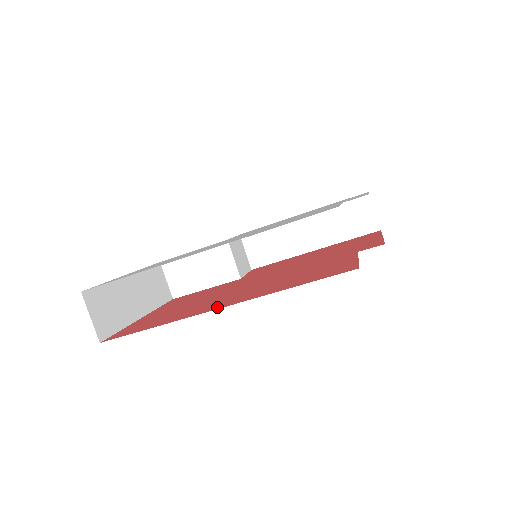
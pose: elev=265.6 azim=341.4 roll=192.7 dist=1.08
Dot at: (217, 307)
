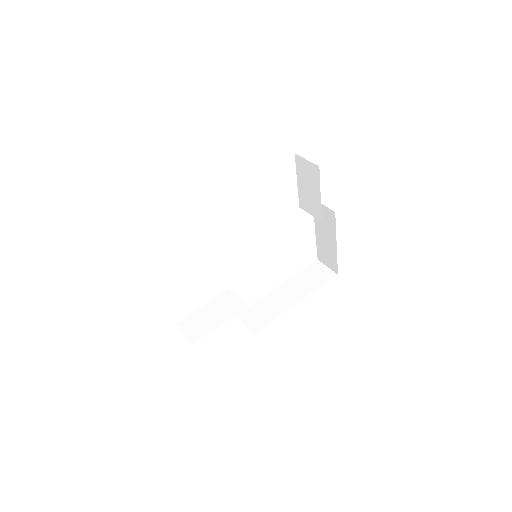
Dot at: occluded
